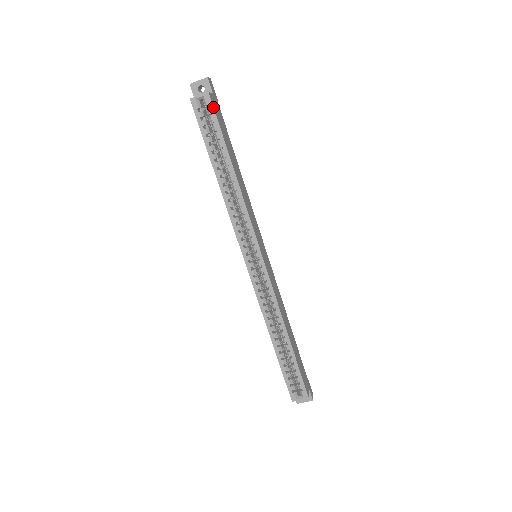
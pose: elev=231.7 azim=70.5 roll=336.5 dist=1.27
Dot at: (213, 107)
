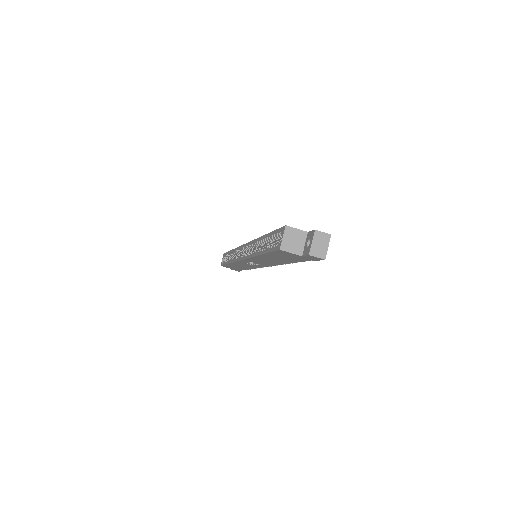
Dot at: (225, 253)
